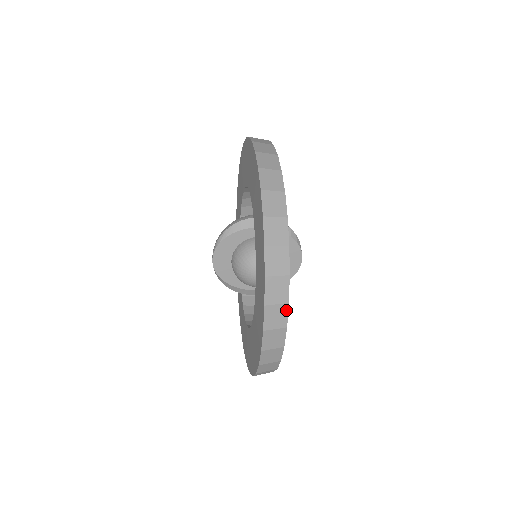
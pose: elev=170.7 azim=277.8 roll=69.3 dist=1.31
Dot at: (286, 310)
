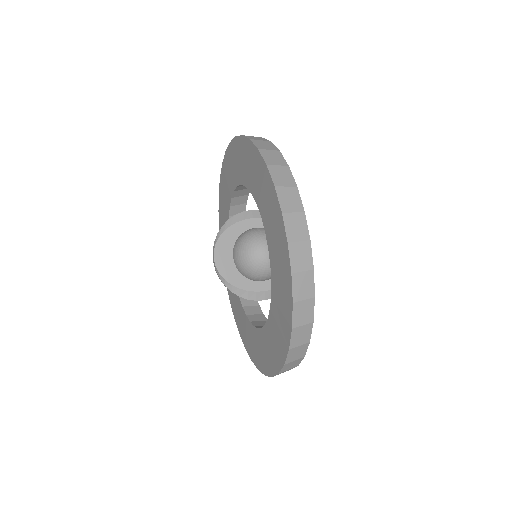
Dot at: (304, 220)
